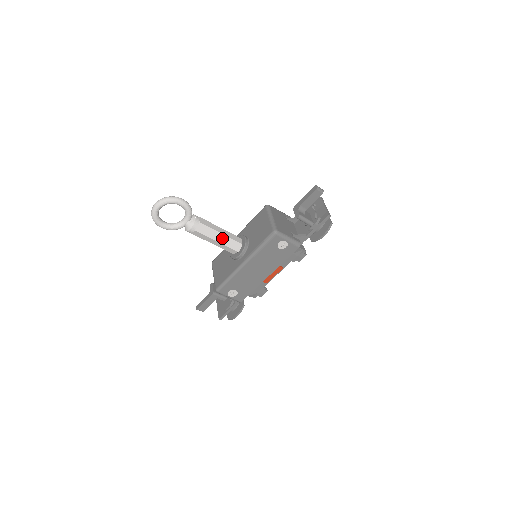
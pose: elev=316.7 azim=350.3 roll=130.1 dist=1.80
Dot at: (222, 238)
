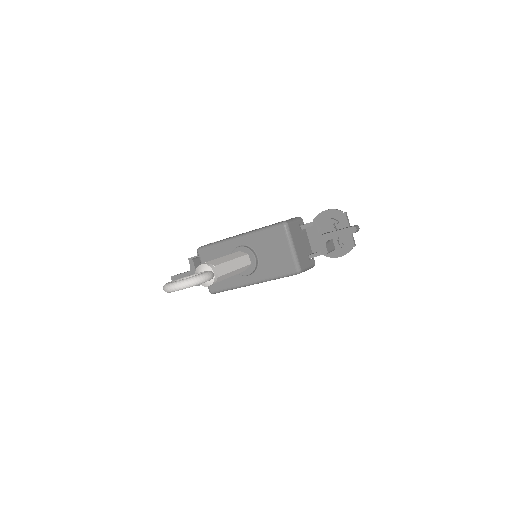
Dot at: (235, 272)
